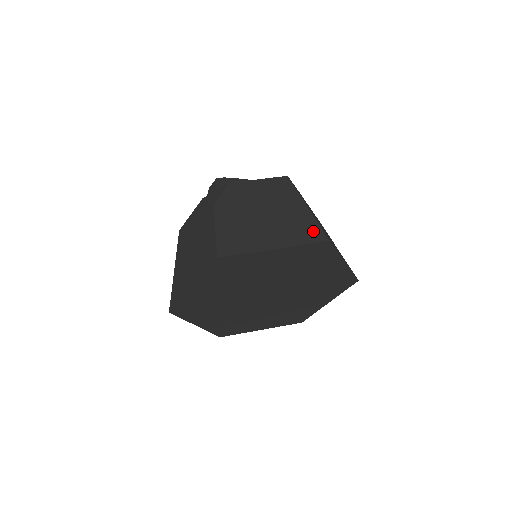
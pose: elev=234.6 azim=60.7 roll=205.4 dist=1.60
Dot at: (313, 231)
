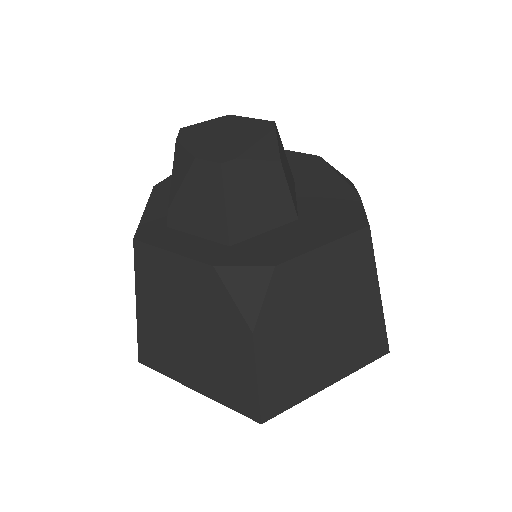
Dot at: (377, 342)
